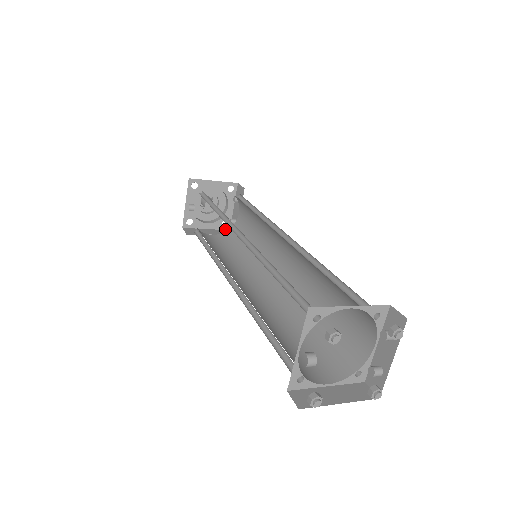
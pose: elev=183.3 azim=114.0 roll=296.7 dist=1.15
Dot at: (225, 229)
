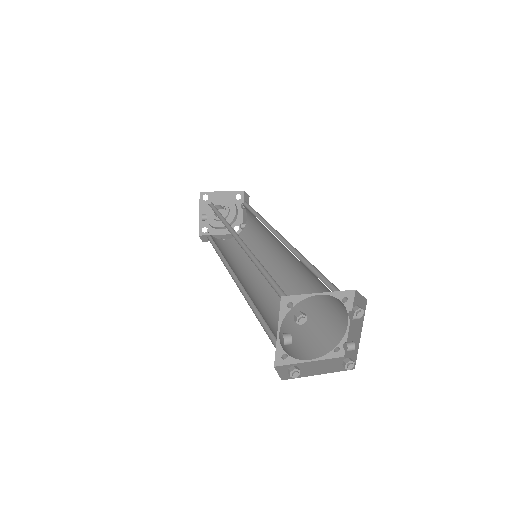
Dot at: (237, 233)
